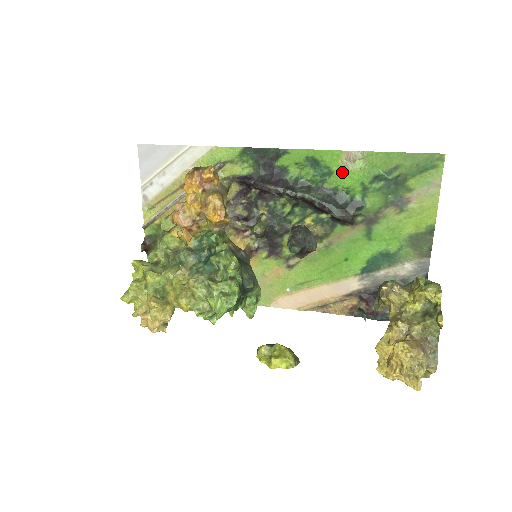
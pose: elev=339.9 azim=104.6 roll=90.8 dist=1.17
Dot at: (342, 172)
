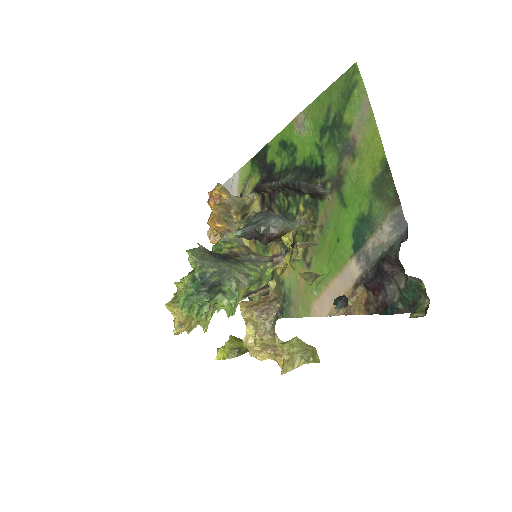
Dot at: (301, 142)
